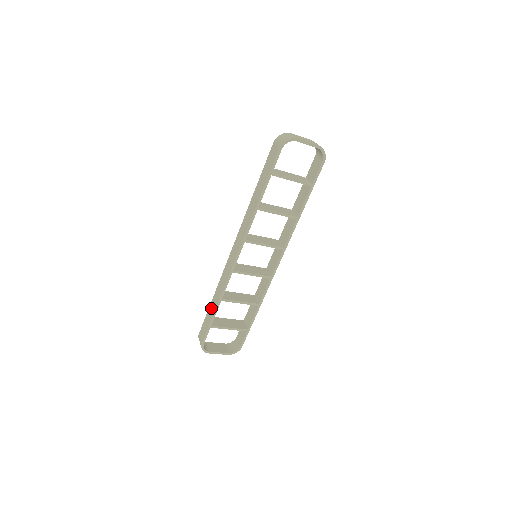
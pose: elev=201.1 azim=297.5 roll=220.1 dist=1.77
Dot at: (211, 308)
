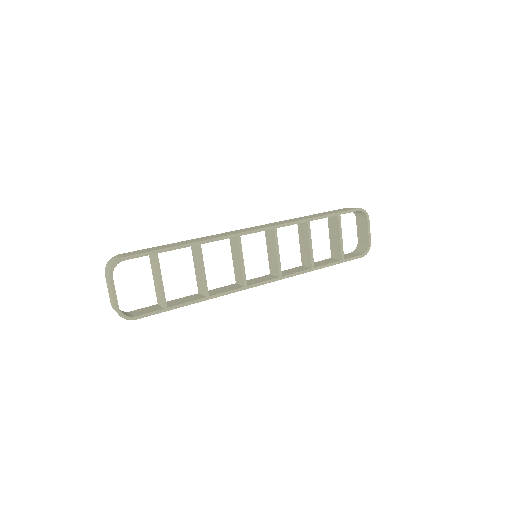
Dot at: (172, 244)
